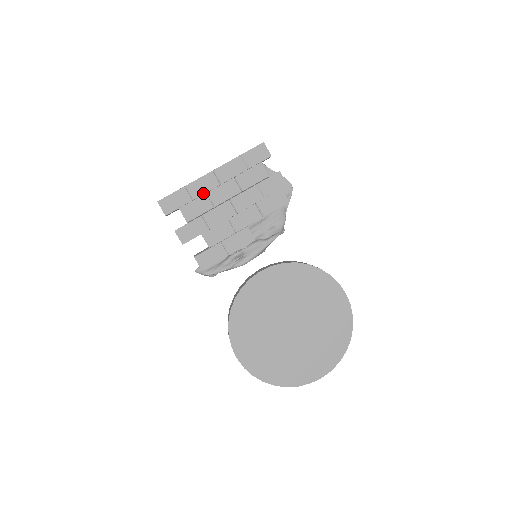
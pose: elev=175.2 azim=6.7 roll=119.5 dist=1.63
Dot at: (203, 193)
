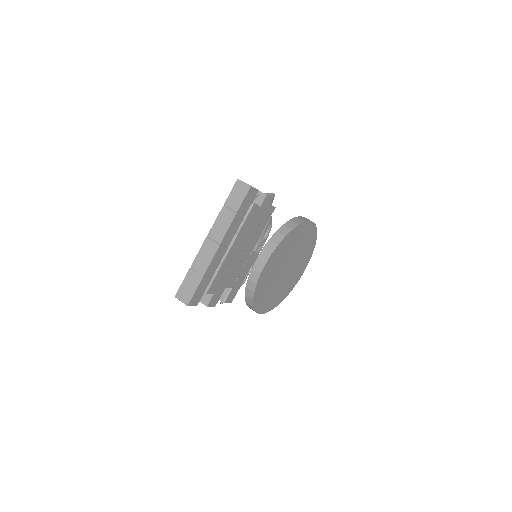
Dot at: (218, 266)
